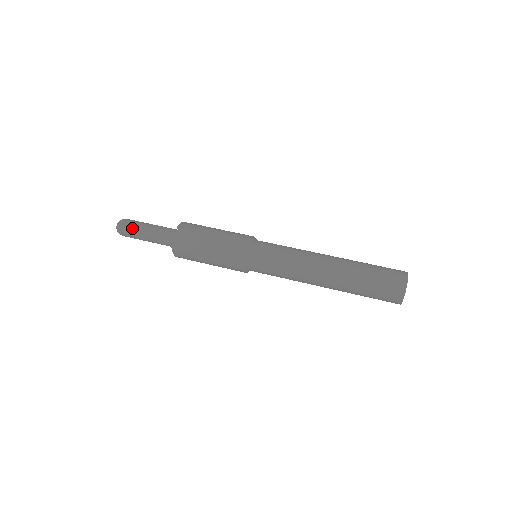
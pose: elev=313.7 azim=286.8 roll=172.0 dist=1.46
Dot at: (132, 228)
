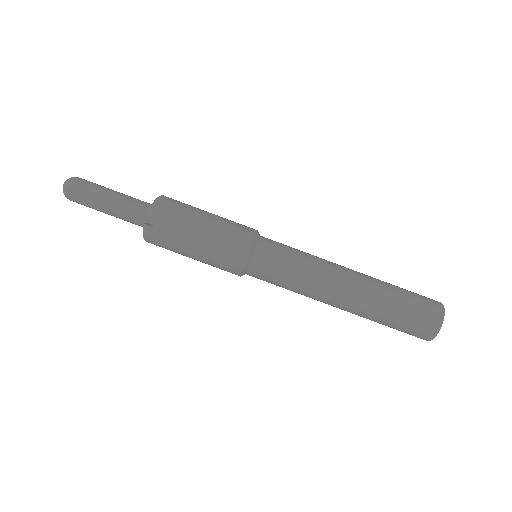
Dot at: (85, 201)
